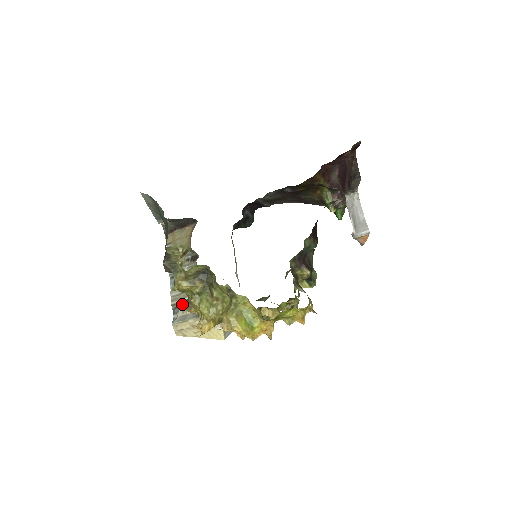
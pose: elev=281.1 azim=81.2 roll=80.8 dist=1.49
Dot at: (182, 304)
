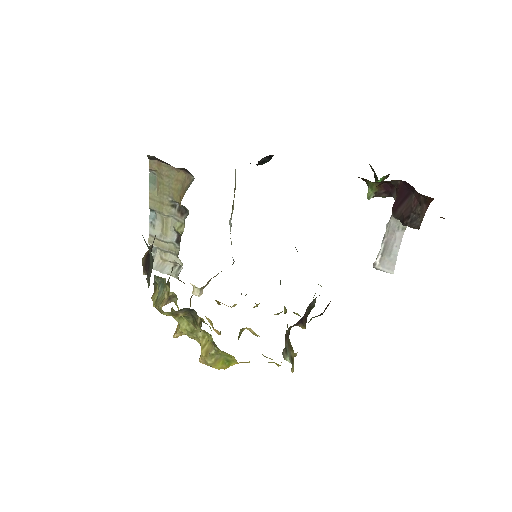
Dot at: (161, 251)
